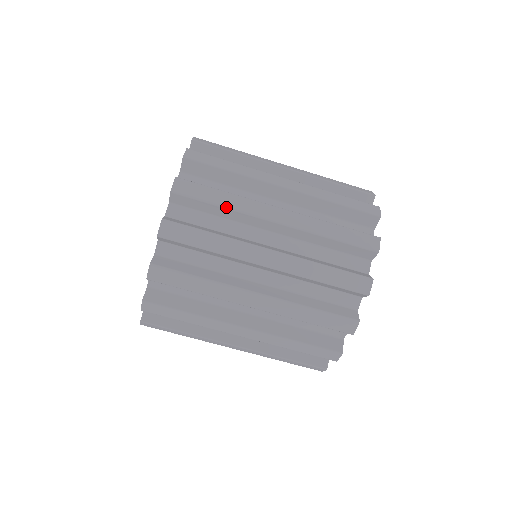
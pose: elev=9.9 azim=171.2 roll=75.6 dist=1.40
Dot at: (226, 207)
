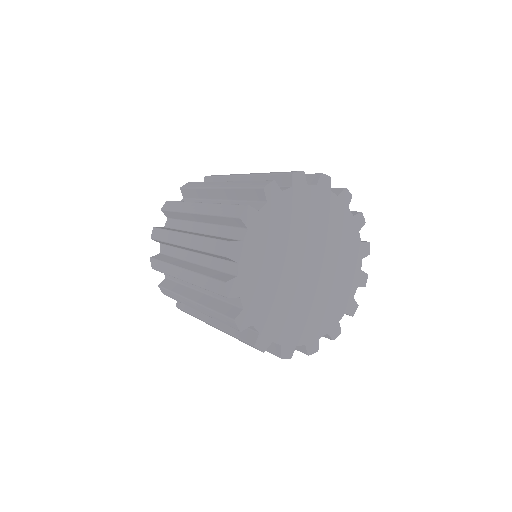
Dot at: (197, 188)
